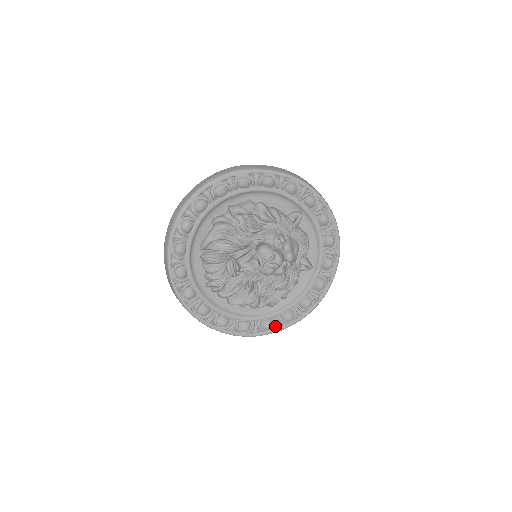
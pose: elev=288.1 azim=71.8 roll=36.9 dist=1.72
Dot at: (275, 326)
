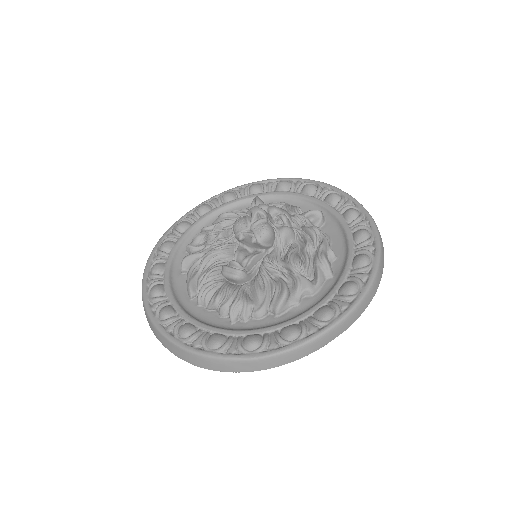
Dot at: (359, 280)
